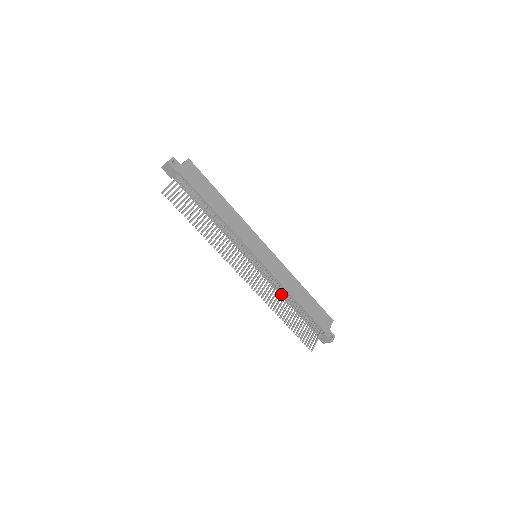
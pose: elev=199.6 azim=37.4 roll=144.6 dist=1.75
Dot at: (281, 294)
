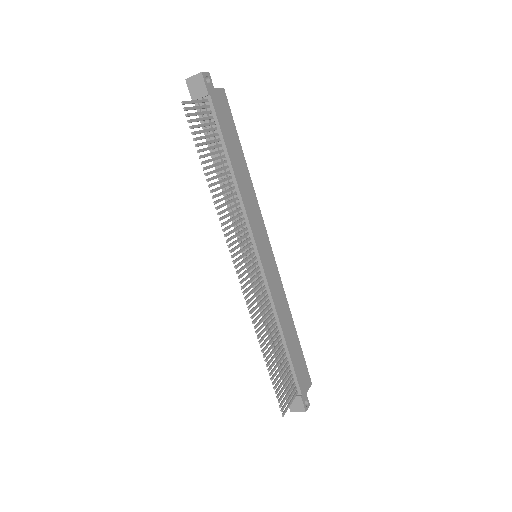
Dot at: occluded
